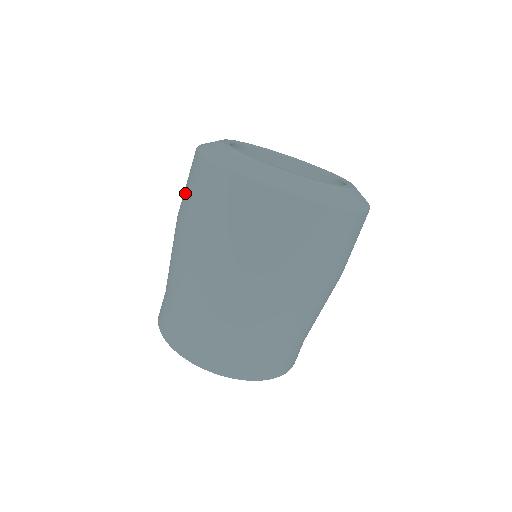
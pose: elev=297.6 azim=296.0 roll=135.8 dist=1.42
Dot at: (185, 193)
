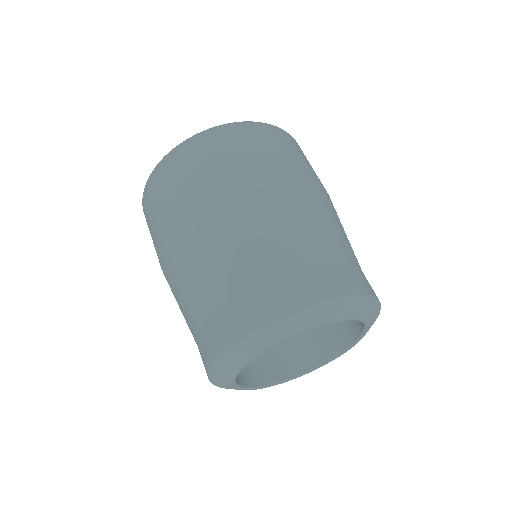
Dot at: (170, 196)
